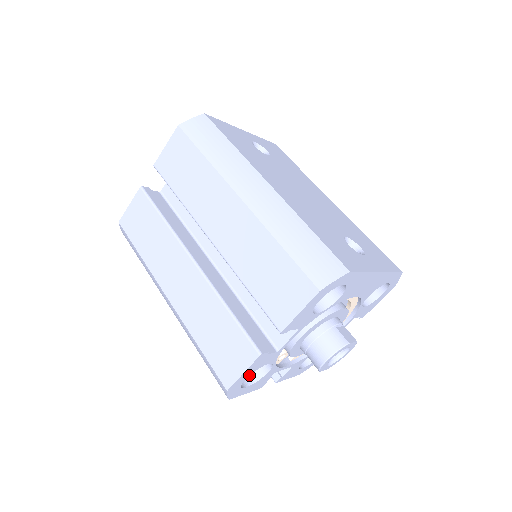
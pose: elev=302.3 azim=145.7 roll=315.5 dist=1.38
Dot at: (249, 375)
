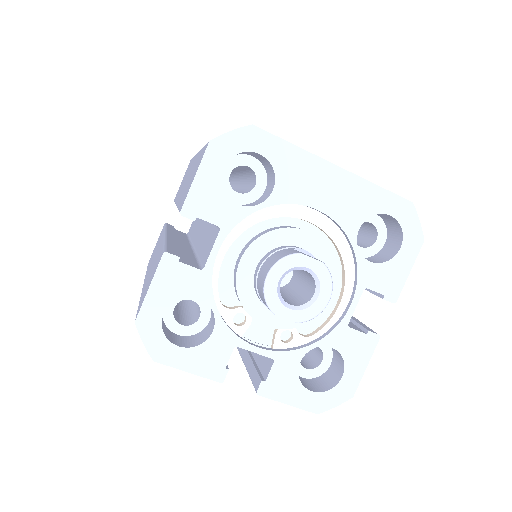
Dot at: (167, 306)
